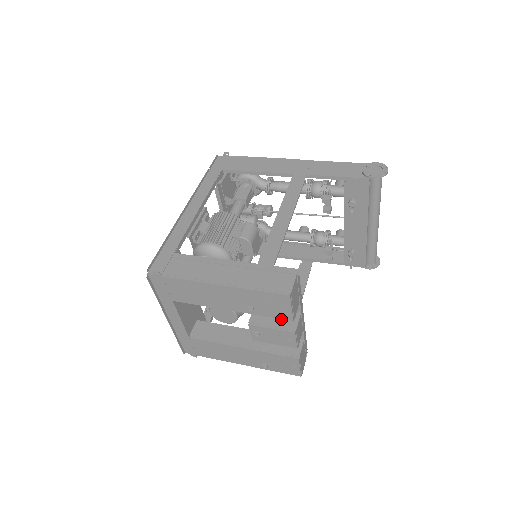
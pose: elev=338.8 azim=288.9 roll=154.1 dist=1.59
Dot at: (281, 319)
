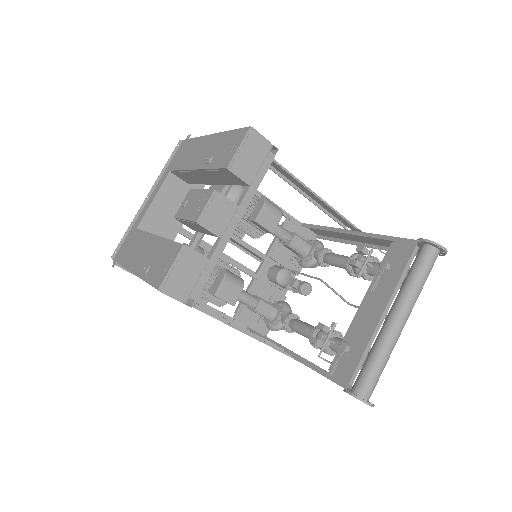
Dot at: occluded
